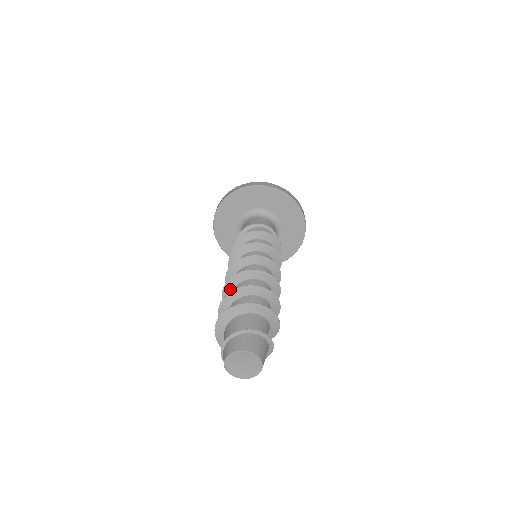
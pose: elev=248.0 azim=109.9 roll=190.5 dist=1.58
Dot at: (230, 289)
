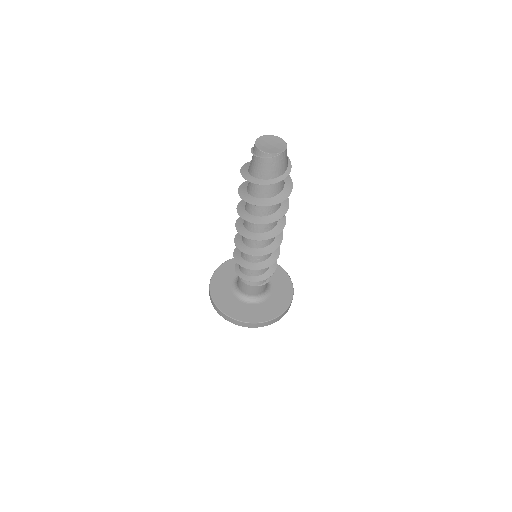
Dot at: occluded
